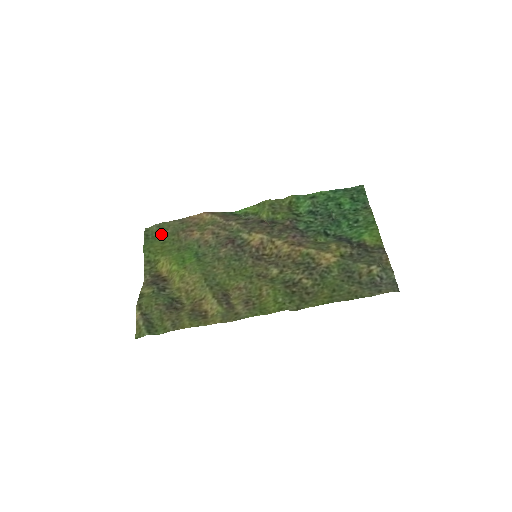
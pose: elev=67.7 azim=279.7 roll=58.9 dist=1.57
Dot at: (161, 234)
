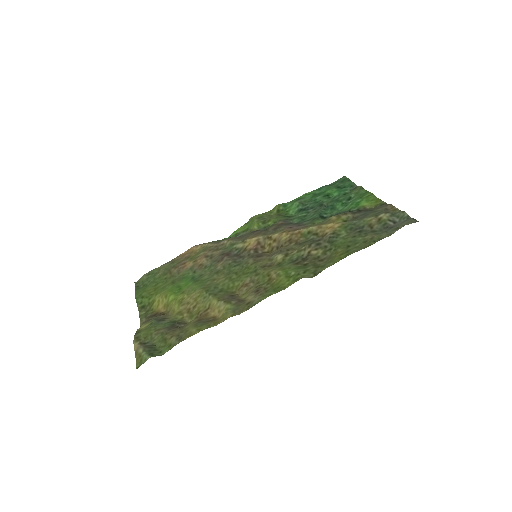
Dot at: (152, 279)
